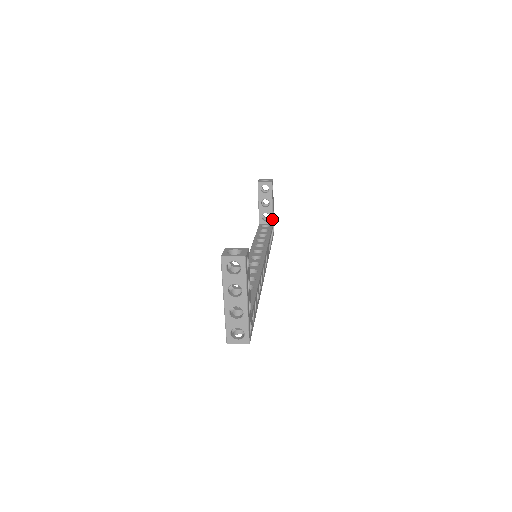
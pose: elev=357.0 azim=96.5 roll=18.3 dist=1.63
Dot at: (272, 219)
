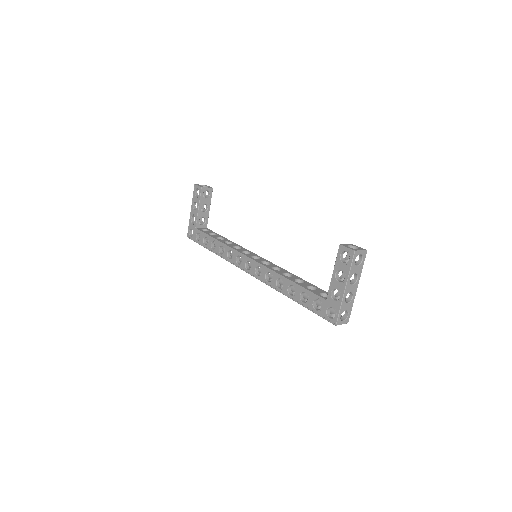
Dot at: (207, 223)
